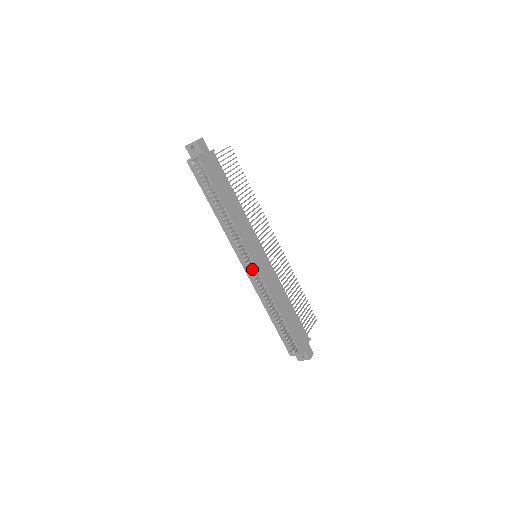
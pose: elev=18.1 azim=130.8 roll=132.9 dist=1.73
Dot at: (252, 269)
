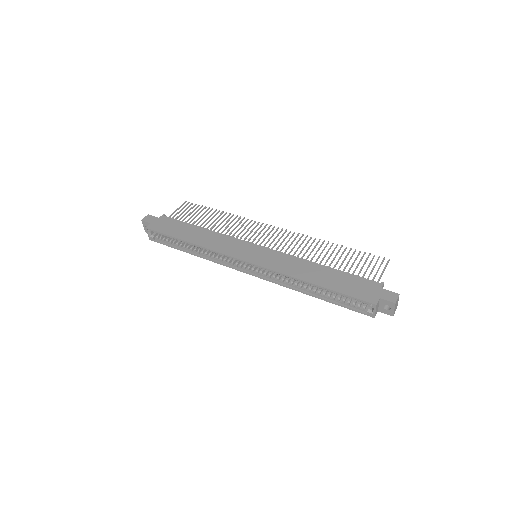
Dot at: (258, 269)
